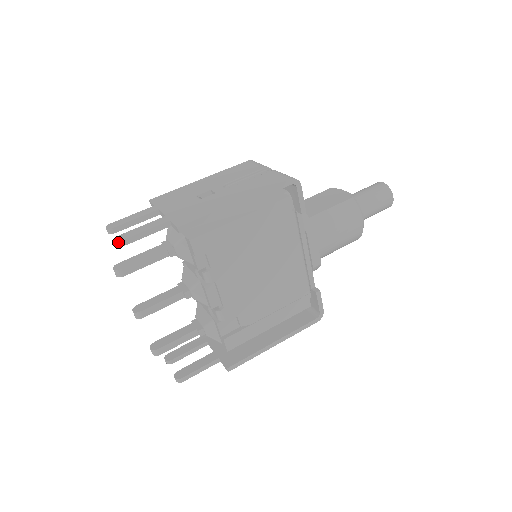
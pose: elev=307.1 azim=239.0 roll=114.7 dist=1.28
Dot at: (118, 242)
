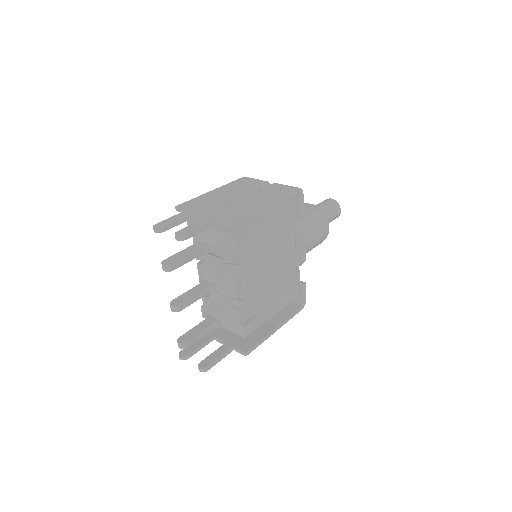
Dot at: (182, 236)
